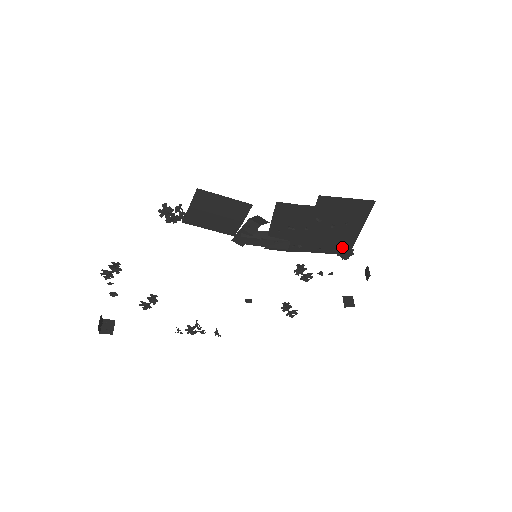
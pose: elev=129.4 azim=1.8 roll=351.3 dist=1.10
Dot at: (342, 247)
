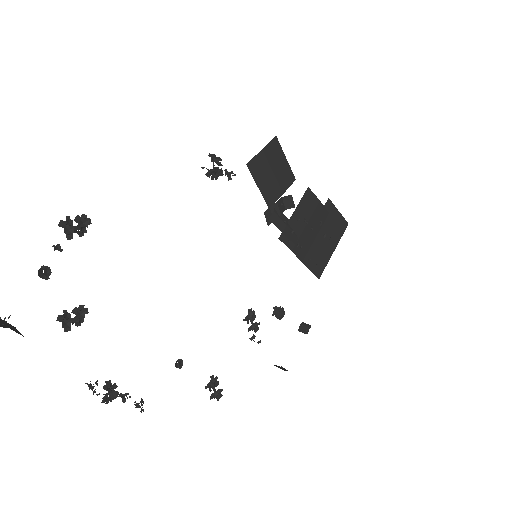
Dot at: (319, 266)
